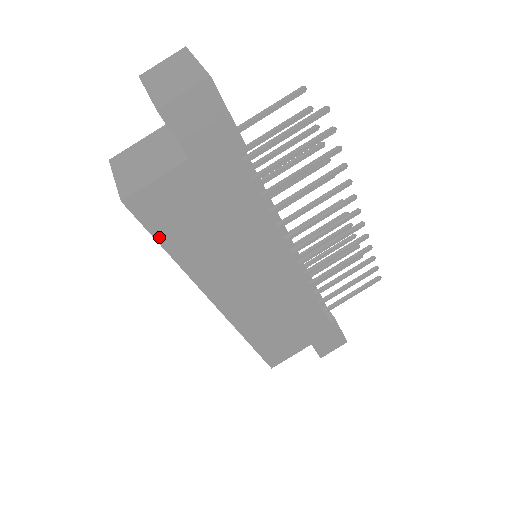
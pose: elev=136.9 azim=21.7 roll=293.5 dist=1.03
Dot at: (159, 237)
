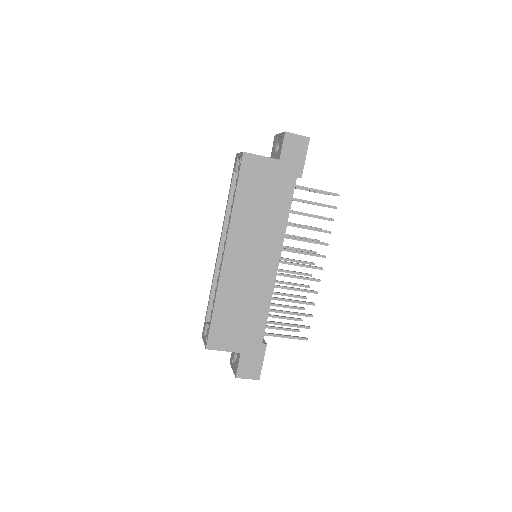
Dot at: (240, 183)
